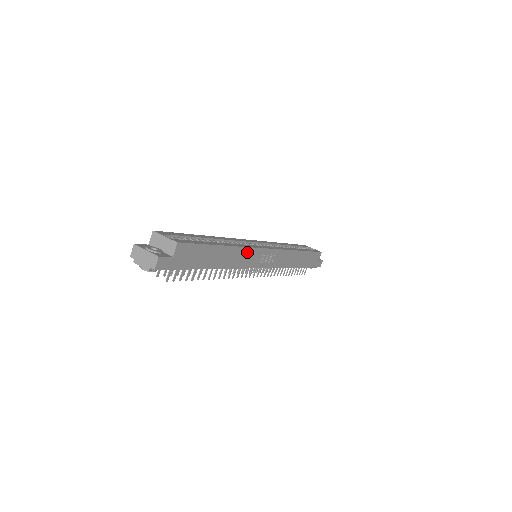
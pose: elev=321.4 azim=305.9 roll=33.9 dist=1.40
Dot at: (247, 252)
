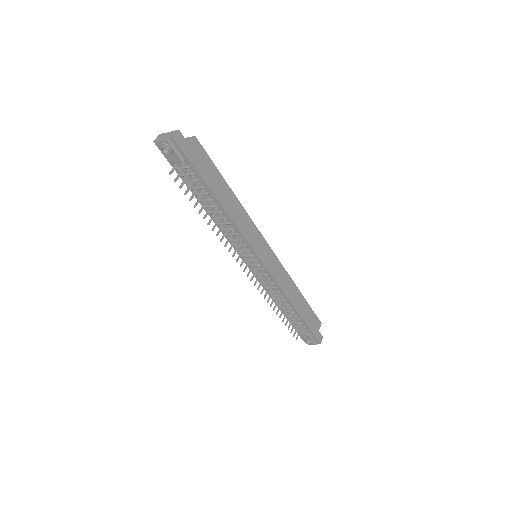
Dot at: (249, 223)
